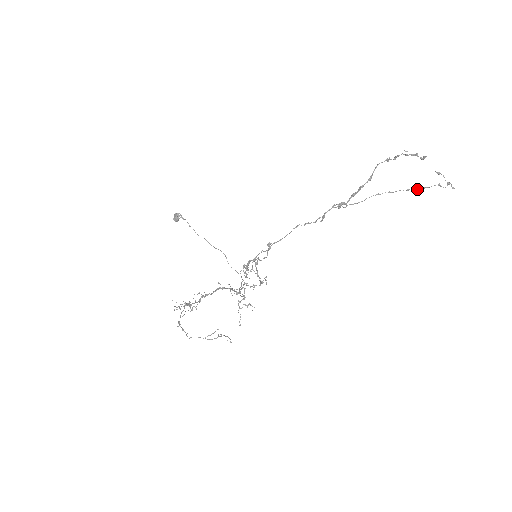
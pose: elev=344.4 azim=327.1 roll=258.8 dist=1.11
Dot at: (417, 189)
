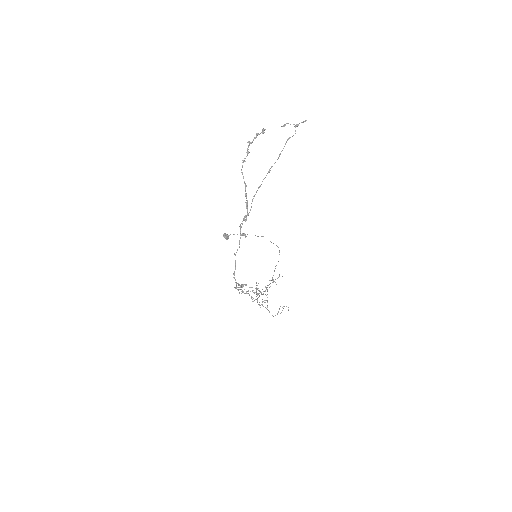
Dot at: occluded
